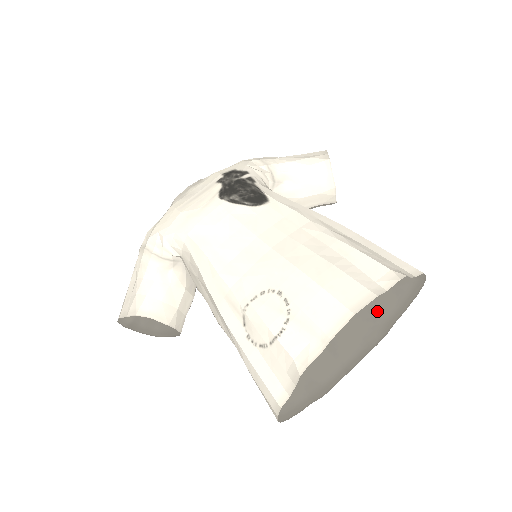
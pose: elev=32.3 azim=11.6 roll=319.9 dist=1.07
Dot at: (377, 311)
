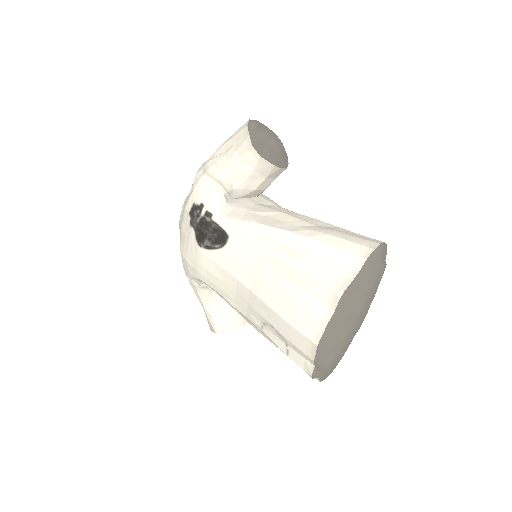
Dot at: occluded
